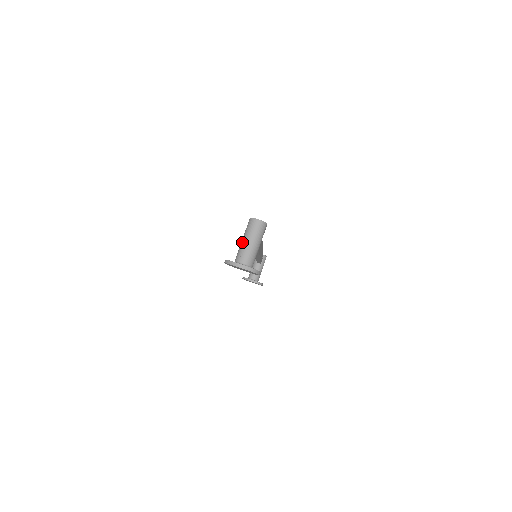
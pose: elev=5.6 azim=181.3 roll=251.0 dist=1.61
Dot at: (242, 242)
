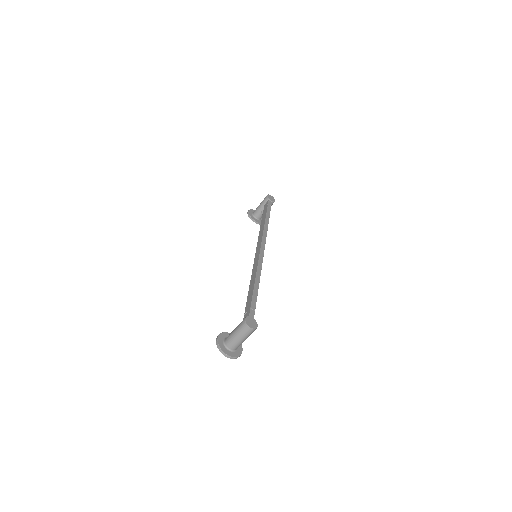
Dot at: (233, 335)
